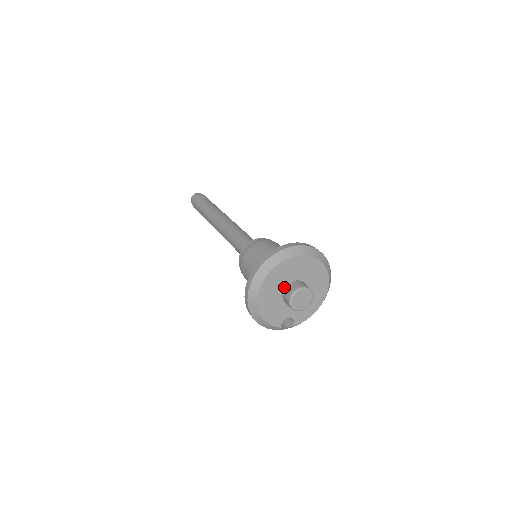
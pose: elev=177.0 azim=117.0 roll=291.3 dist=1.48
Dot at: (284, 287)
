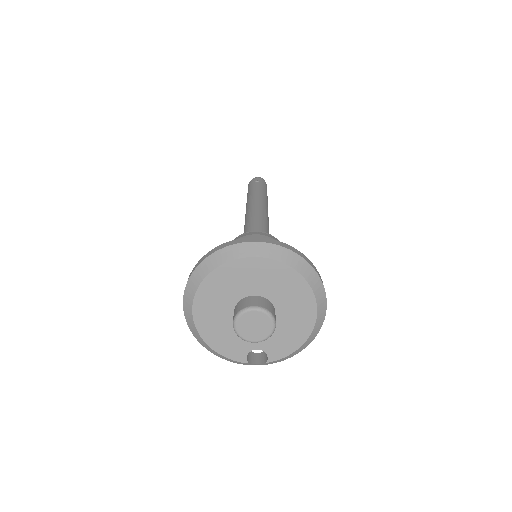
Dot at: (234, 305)
